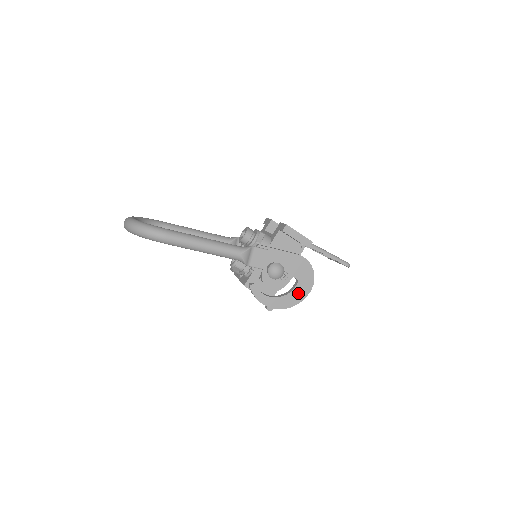
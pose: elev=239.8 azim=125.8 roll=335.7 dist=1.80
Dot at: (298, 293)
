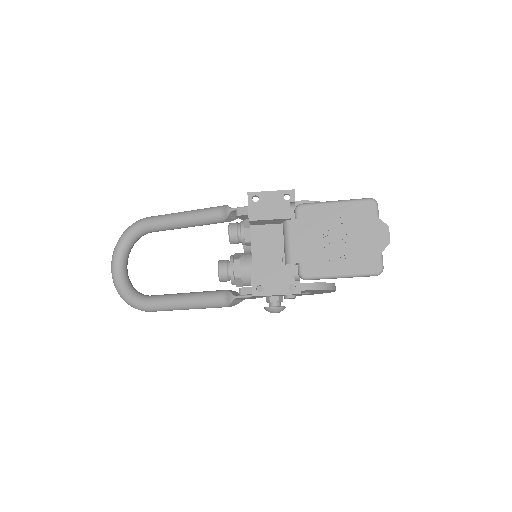
Dot at: (321, 292)
